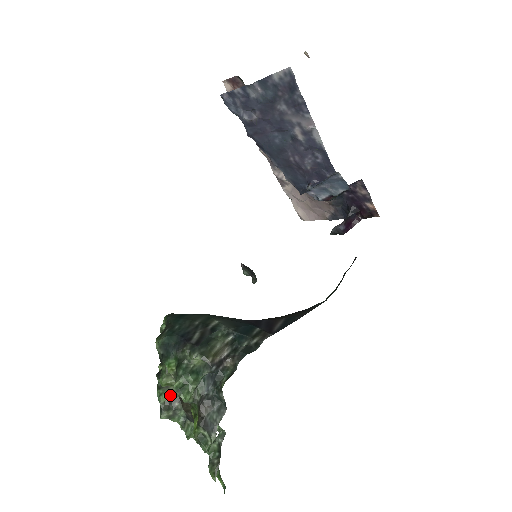
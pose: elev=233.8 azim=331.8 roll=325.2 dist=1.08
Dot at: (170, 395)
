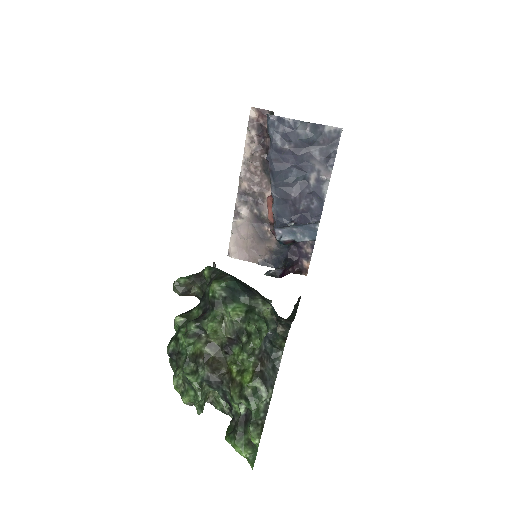
Dot at: (198, 348)
